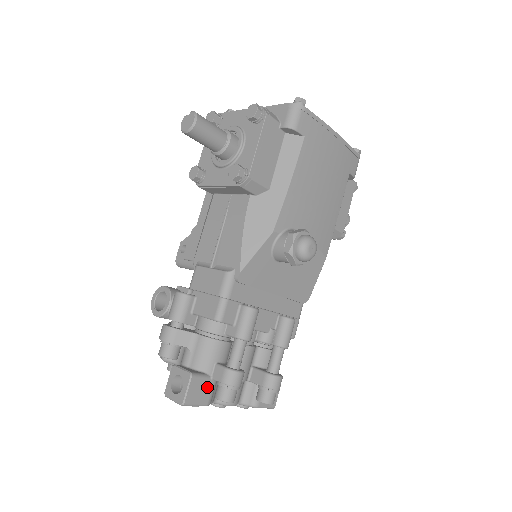
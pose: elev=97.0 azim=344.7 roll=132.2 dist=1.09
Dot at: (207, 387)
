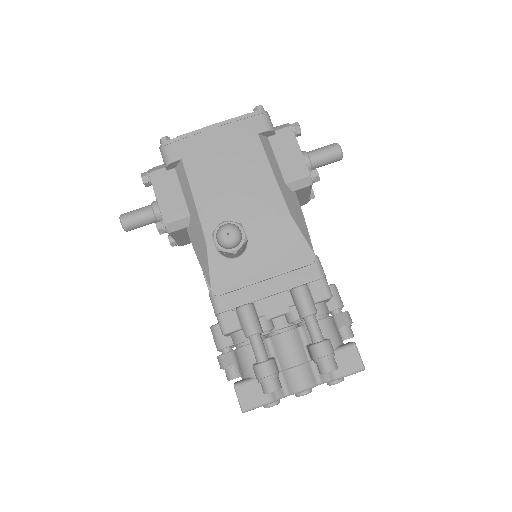
Dot at: (258, 388)
